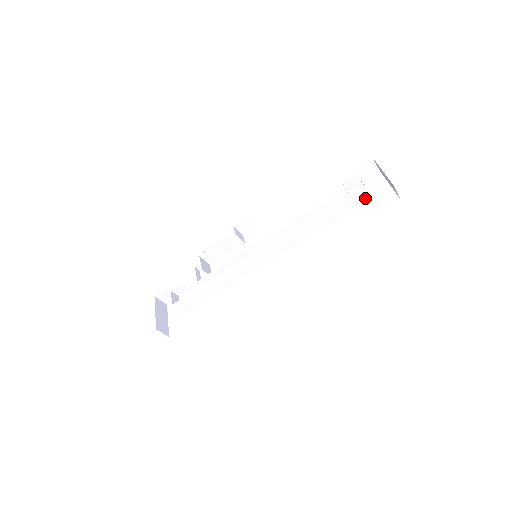
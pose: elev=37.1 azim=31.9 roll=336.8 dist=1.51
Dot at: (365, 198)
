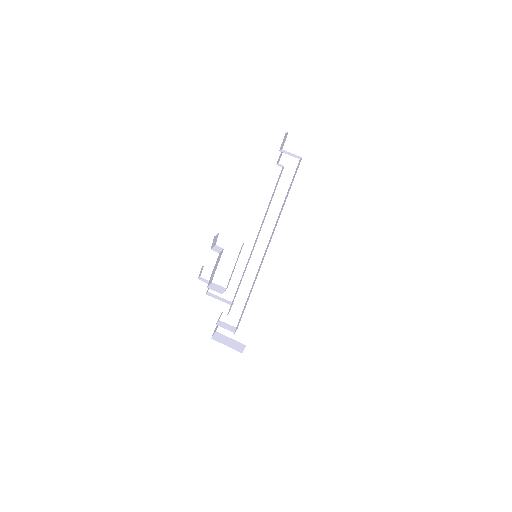
Dot at: occluded
